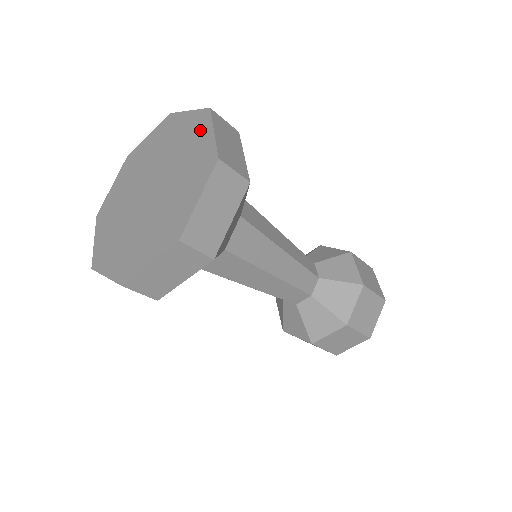
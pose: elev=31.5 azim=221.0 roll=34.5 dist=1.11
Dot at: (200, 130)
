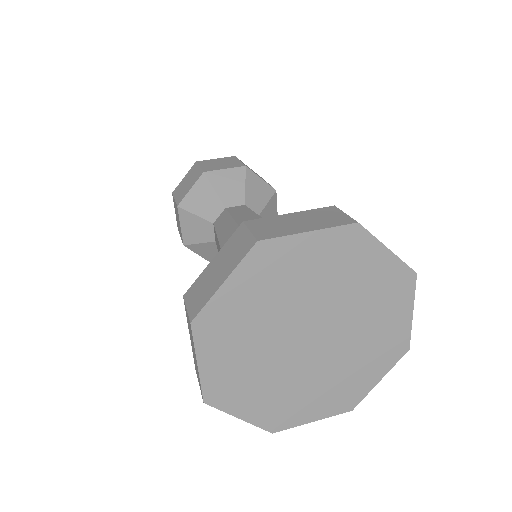
Dot at: (385, 359)
